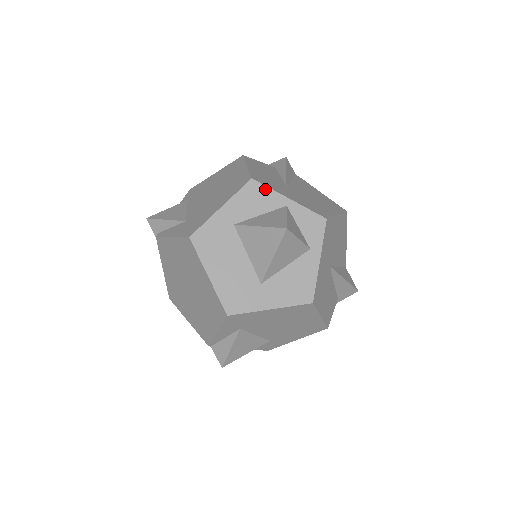
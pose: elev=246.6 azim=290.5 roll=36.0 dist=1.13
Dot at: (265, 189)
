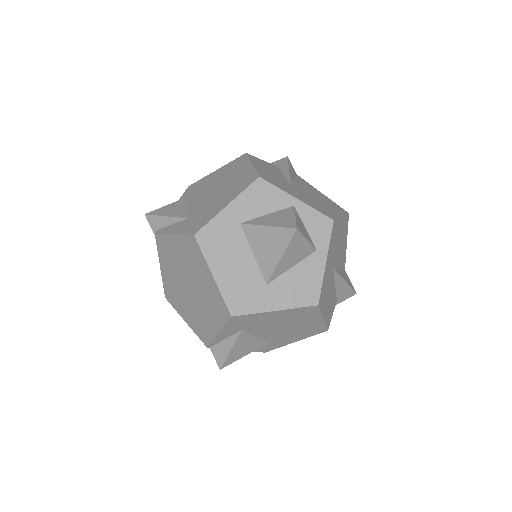
Dot at: (272, 188)
